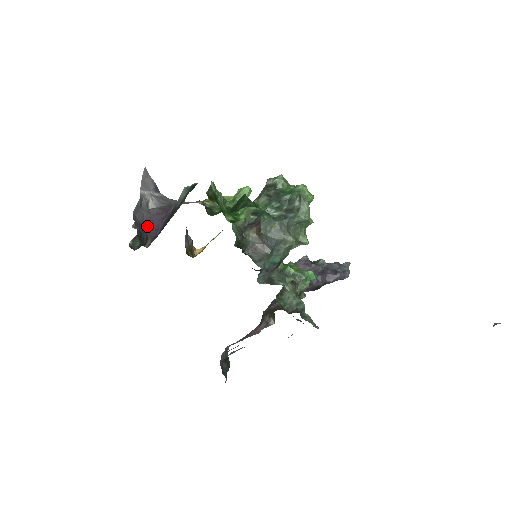
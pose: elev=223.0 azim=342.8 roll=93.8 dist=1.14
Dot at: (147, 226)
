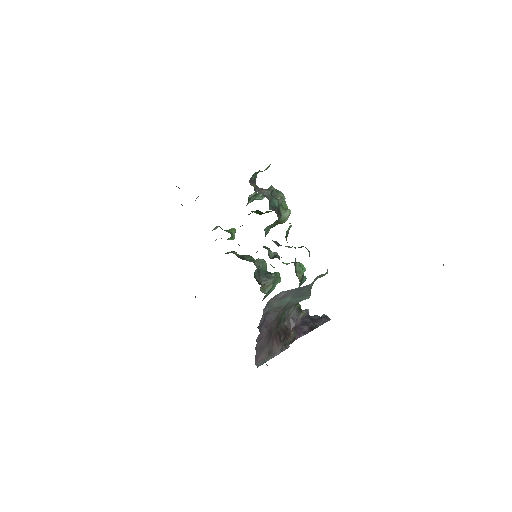
Dot at: occluded
